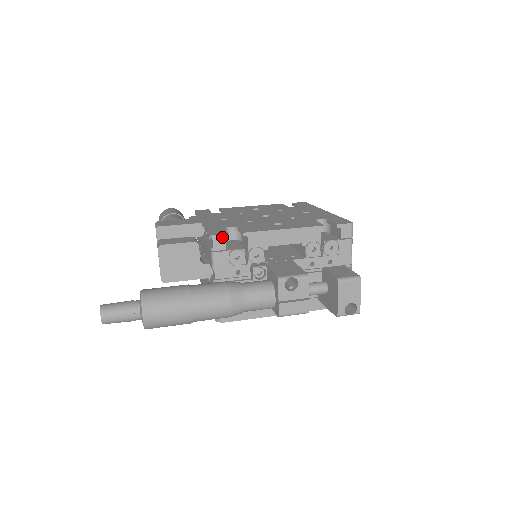
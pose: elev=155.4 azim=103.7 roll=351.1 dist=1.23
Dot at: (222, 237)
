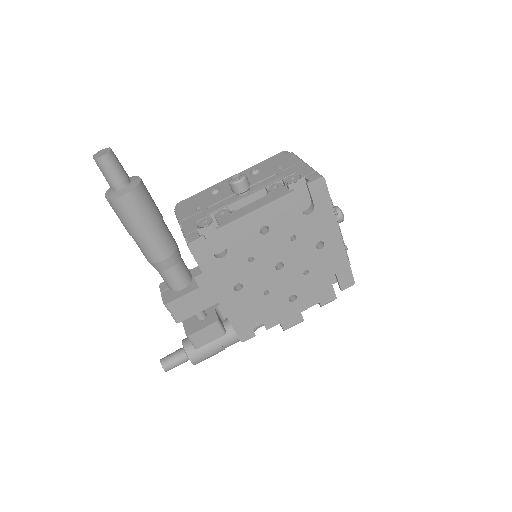
Dot at: (250, 337)
